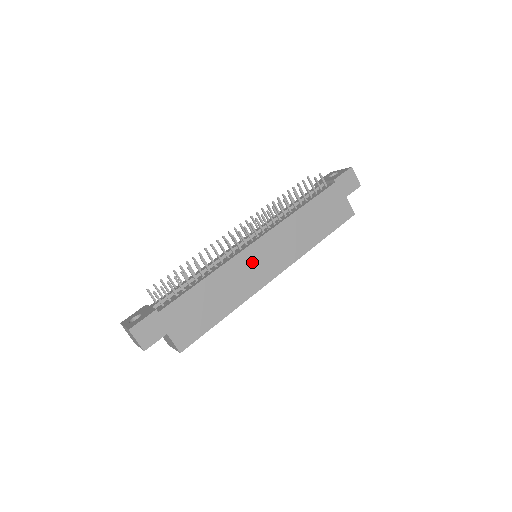
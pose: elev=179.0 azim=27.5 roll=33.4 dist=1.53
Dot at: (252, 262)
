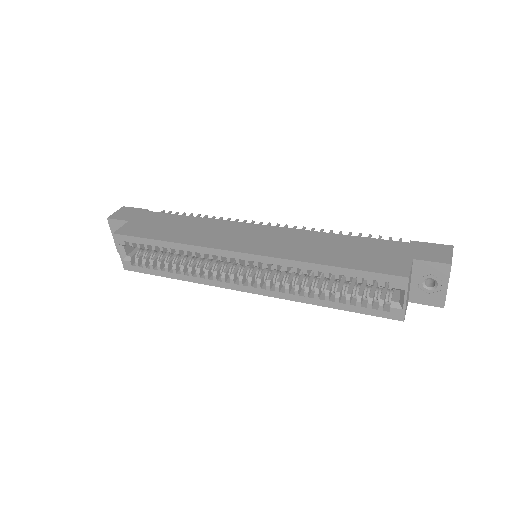
Dot at: (239, 232)
